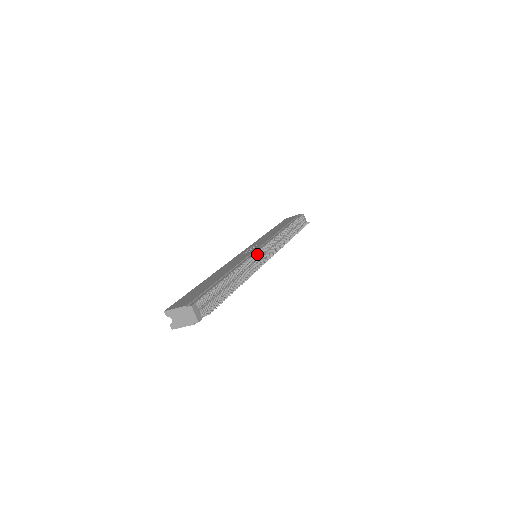
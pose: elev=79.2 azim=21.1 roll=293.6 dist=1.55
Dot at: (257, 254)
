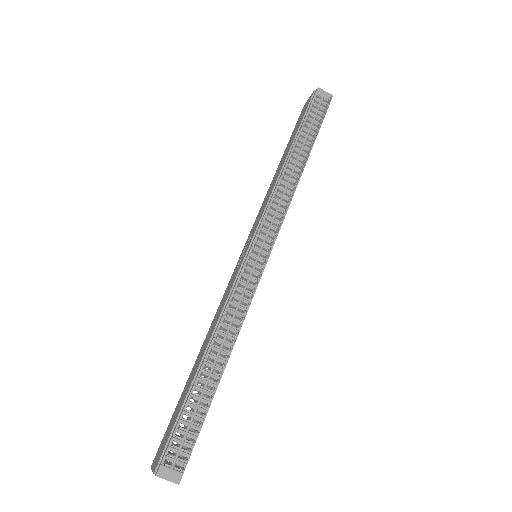
Dot at: (245, 271)
